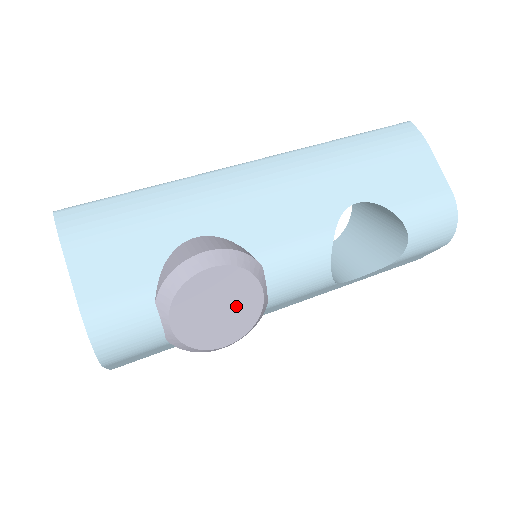
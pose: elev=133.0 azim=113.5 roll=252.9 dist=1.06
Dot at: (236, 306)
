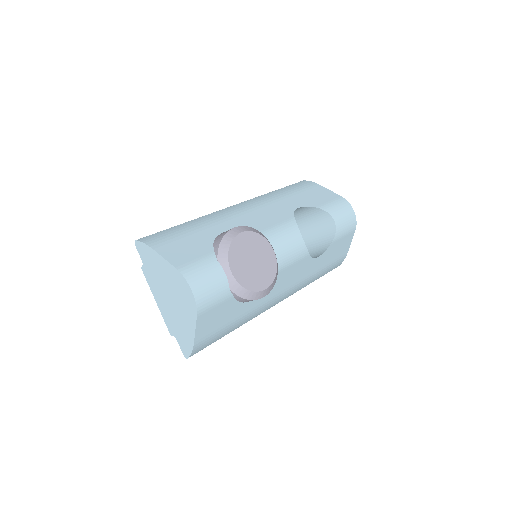
Dot at: (262, 259)
